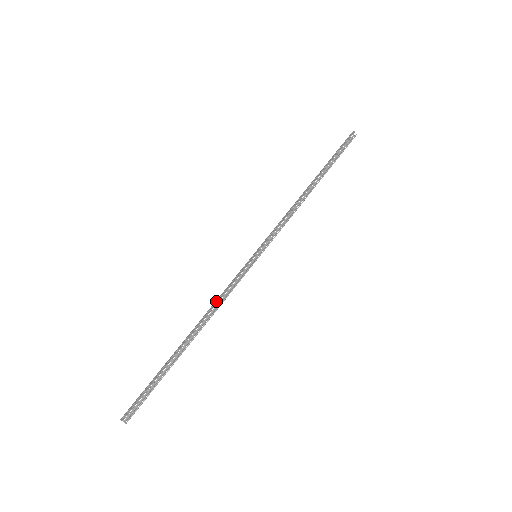
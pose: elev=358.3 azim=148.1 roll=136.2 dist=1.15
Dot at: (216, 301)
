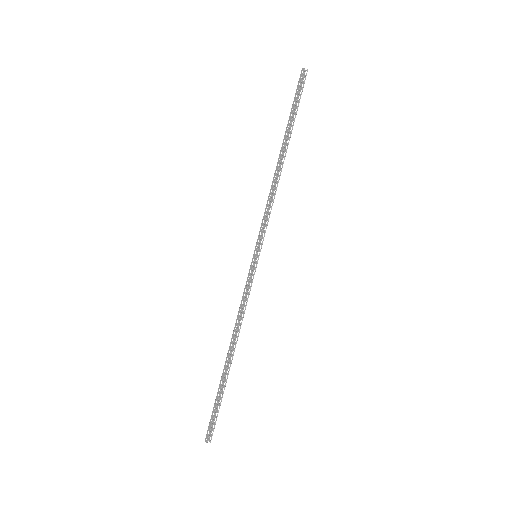
Dot at: (238, 314)
